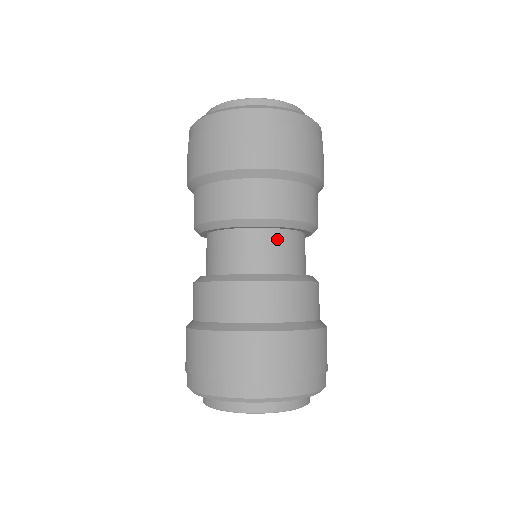
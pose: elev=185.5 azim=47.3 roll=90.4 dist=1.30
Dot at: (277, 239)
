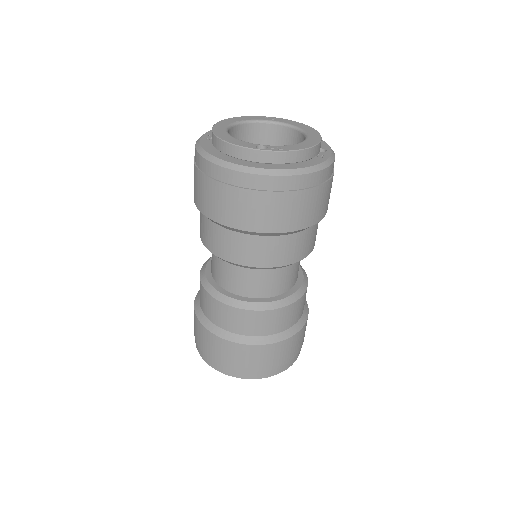
Dot at: (232, 268)
